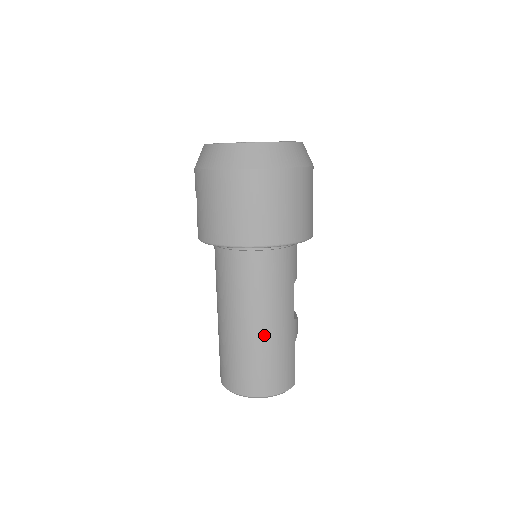
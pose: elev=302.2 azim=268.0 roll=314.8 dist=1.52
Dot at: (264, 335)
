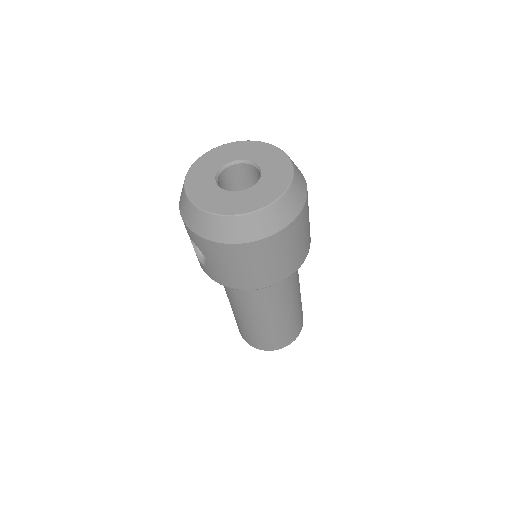
Dot at: (288, 315)
